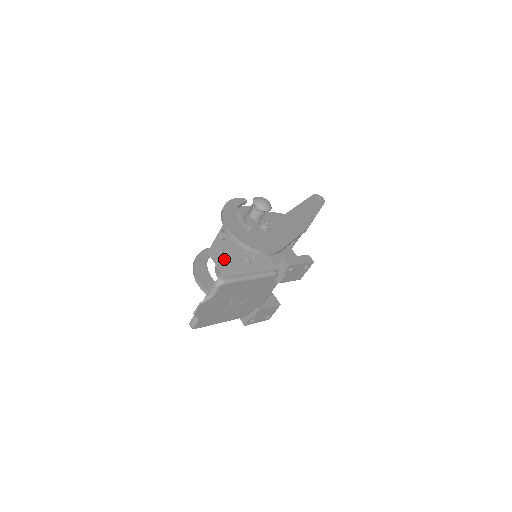
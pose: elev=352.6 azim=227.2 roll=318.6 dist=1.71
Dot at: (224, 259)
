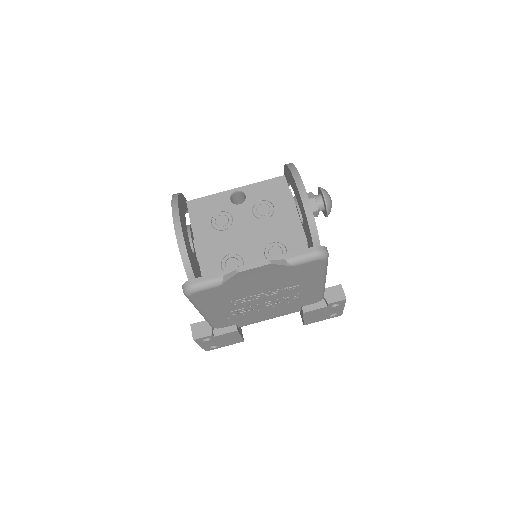
Dot at: (217, 227)
